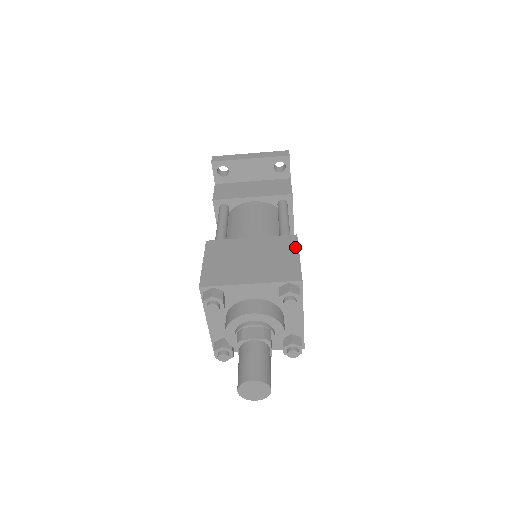
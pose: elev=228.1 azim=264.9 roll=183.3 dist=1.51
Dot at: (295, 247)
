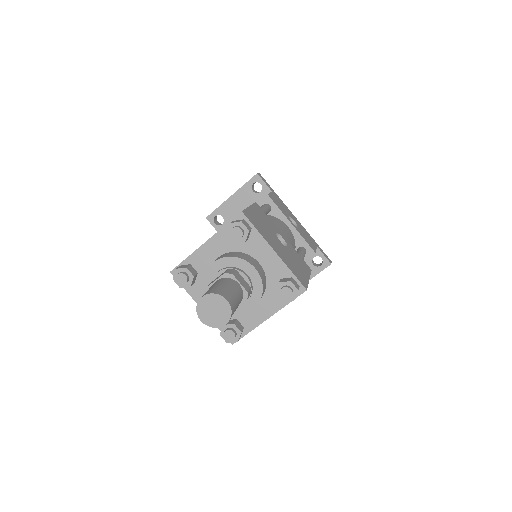
Dot at: occluded
